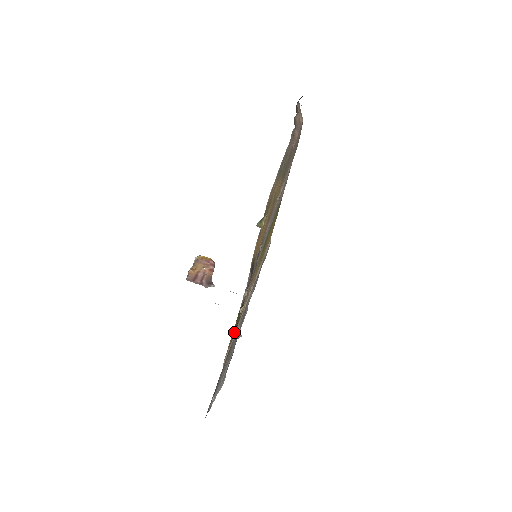
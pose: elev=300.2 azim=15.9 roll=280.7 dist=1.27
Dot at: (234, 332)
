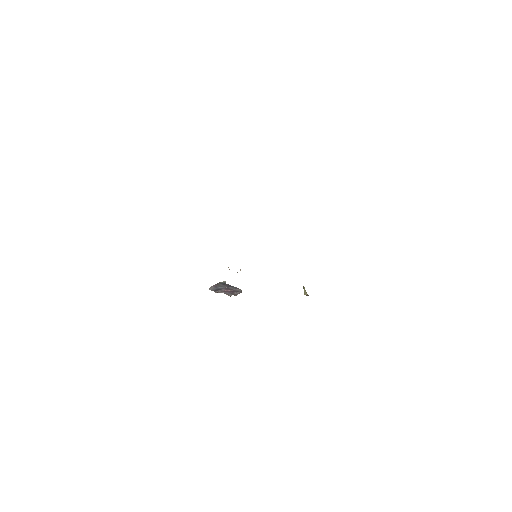
Dot at: occluded
